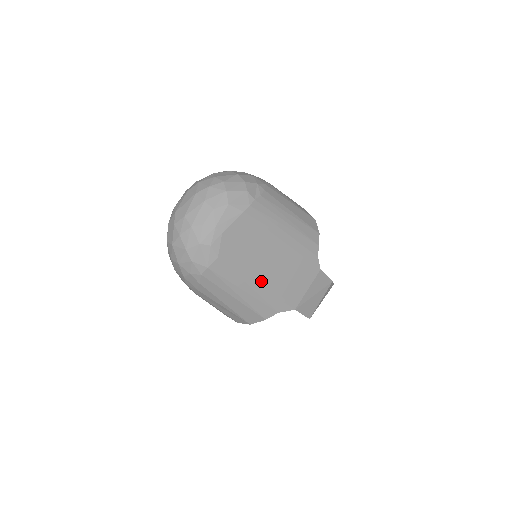
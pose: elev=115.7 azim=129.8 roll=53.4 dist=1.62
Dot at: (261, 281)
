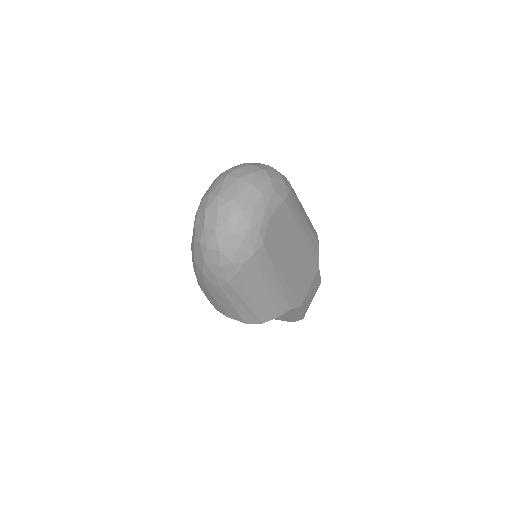
Dot at: (285, 274)
